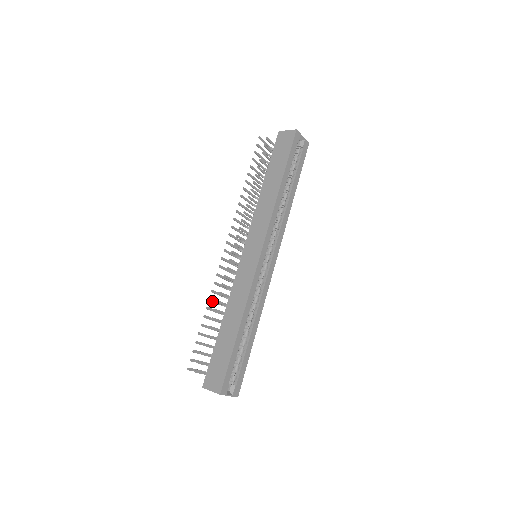
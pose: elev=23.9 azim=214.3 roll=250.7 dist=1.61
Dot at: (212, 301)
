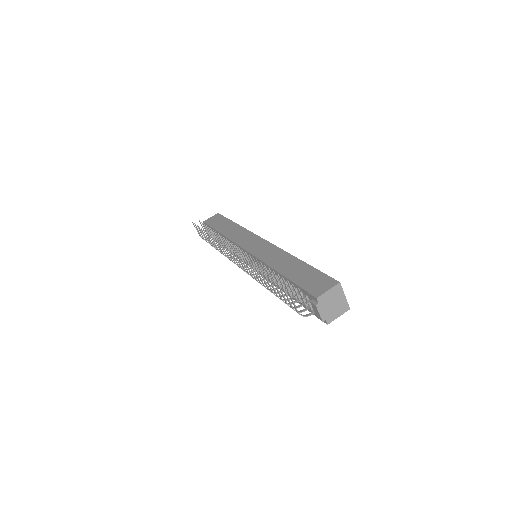
Dot at: (254, 269)
